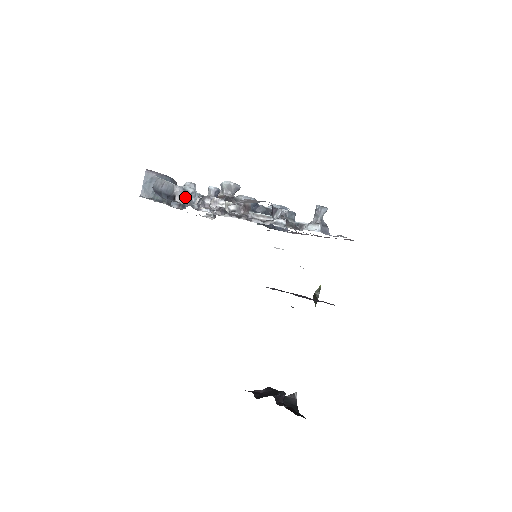
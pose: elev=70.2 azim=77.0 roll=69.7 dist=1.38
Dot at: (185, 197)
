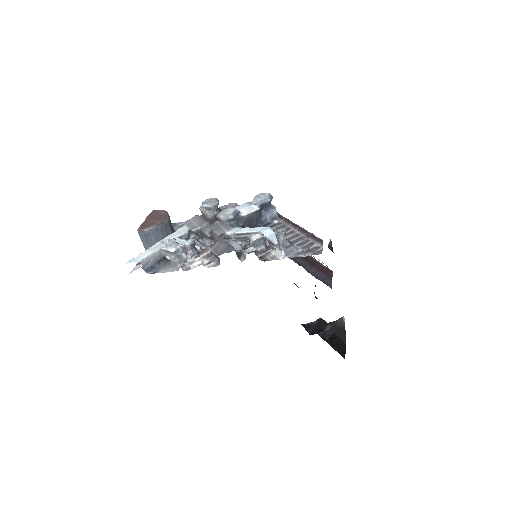
Dot at: (172, 255)
